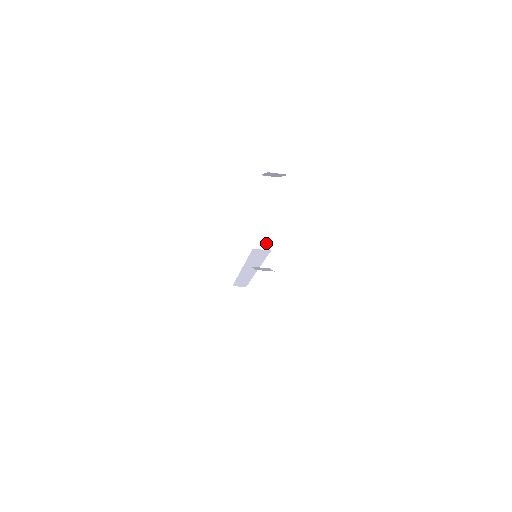
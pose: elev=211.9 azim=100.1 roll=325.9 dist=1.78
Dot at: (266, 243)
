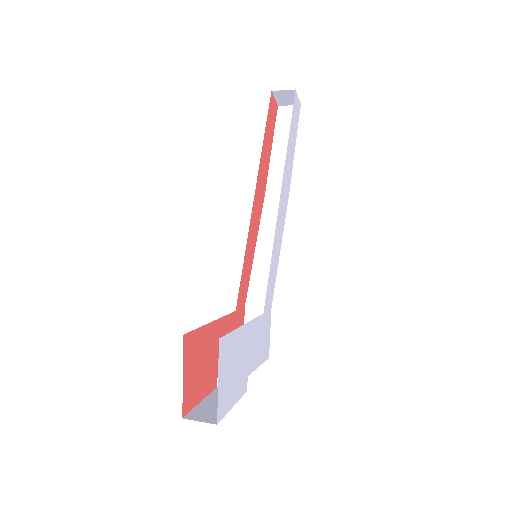
Dot at: occluded
